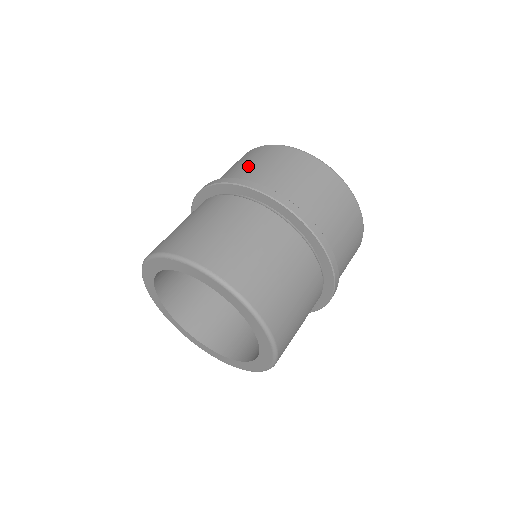
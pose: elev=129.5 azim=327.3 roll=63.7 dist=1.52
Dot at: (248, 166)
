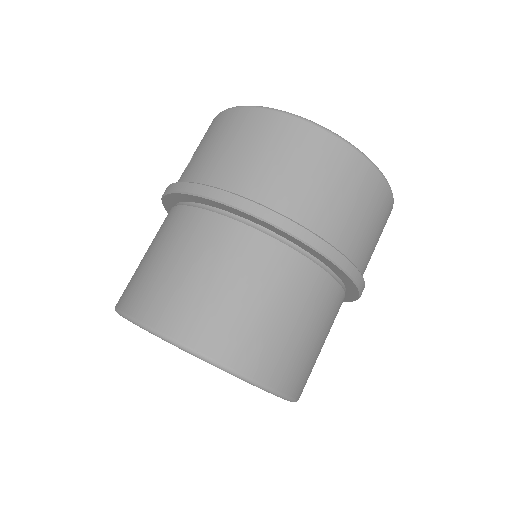
Dot at: (228, 155)
